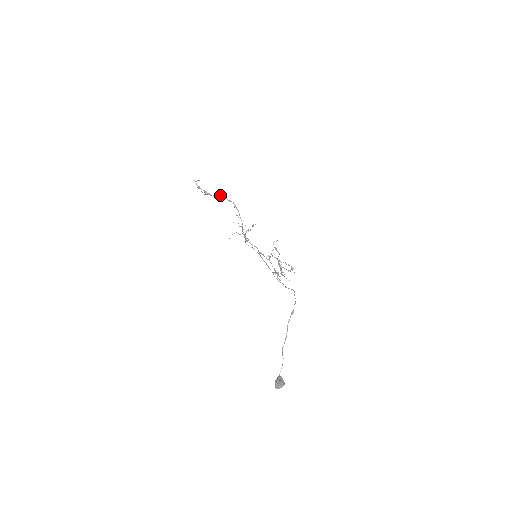
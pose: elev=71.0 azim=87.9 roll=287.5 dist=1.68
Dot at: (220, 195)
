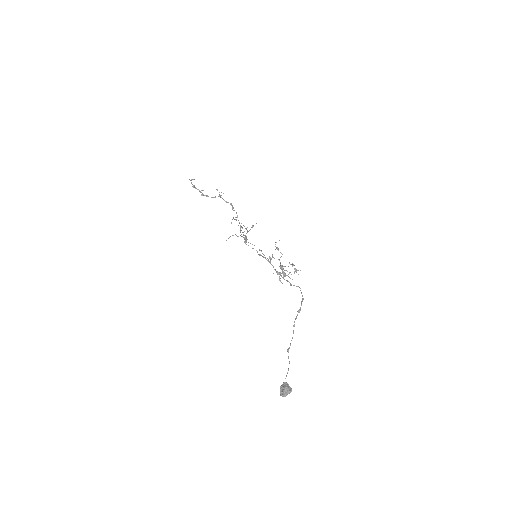
Dot at: occluded
